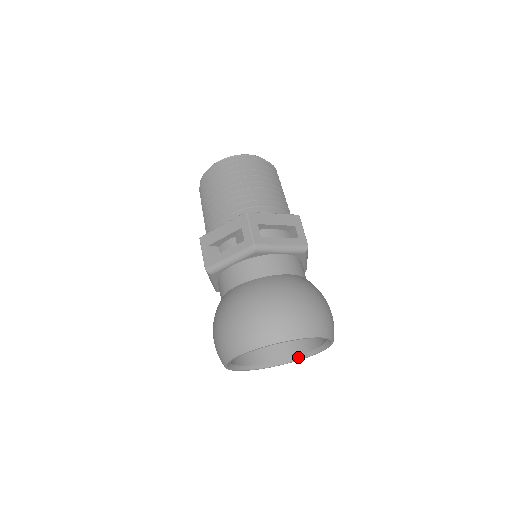
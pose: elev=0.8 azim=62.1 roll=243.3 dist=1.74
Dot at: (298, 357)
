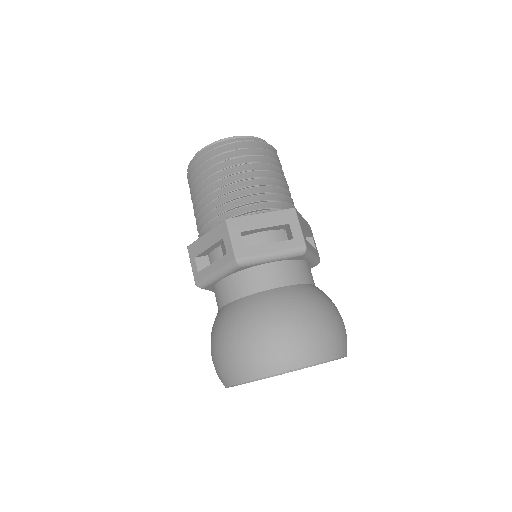
Dot at: occluded
